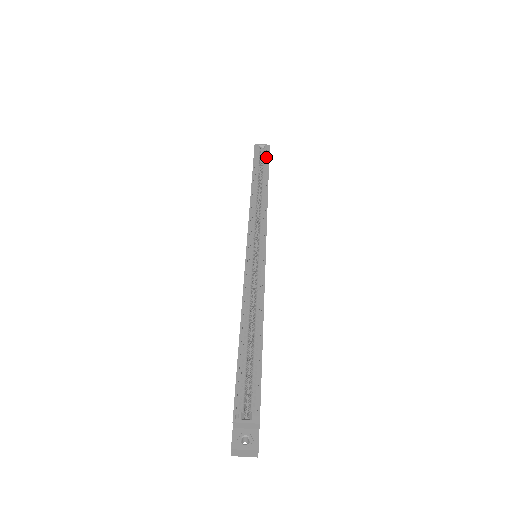
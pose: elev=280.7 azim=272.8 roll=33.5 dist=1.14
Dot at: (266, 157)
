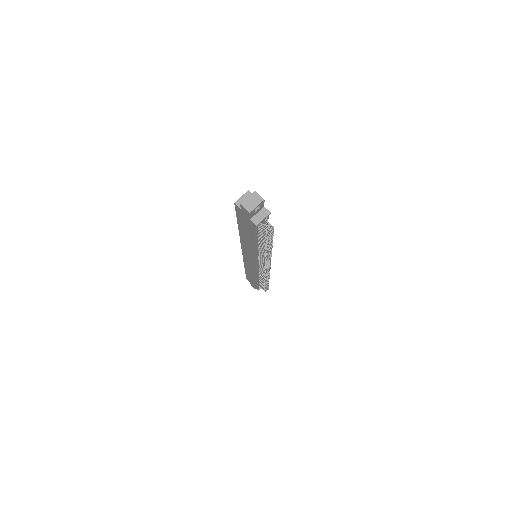
Dot at: occluded
